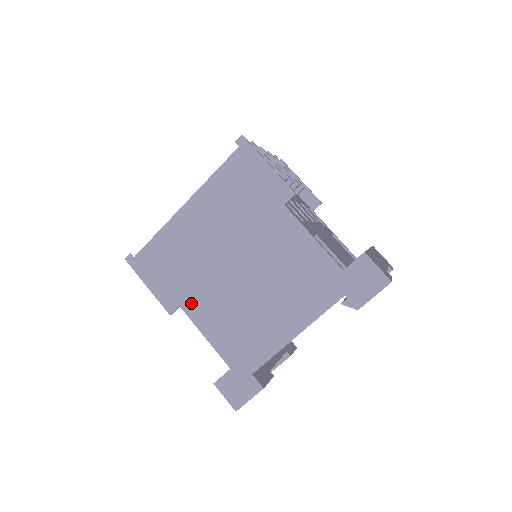
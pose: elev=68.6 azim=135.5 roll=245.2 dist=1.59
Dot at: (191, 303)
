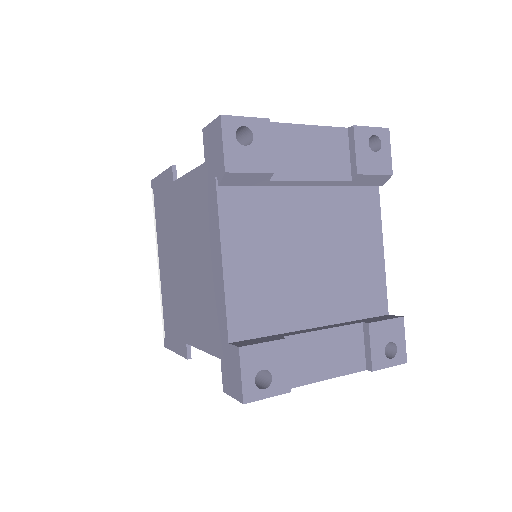
Dot at: (187, 331)
